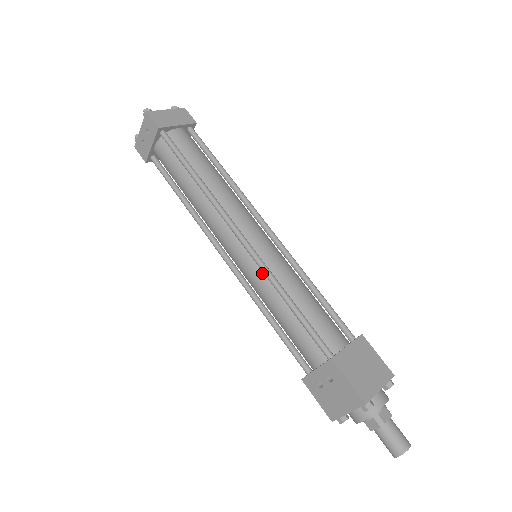
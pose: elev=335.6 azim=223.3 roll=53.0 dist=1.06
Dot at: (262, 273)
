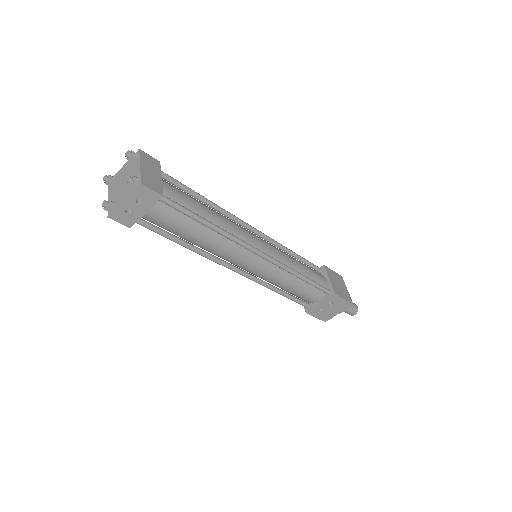
Dot at: (278, 269)
